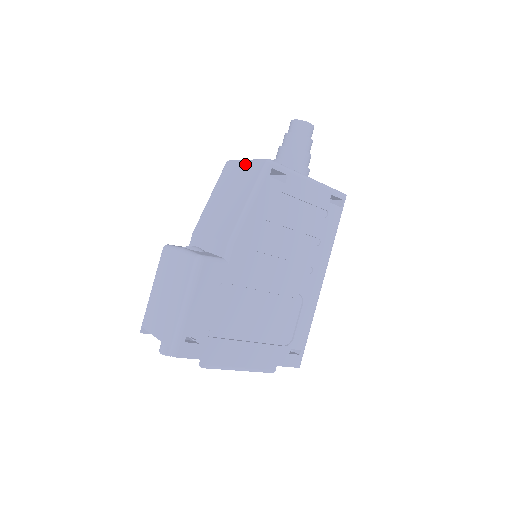
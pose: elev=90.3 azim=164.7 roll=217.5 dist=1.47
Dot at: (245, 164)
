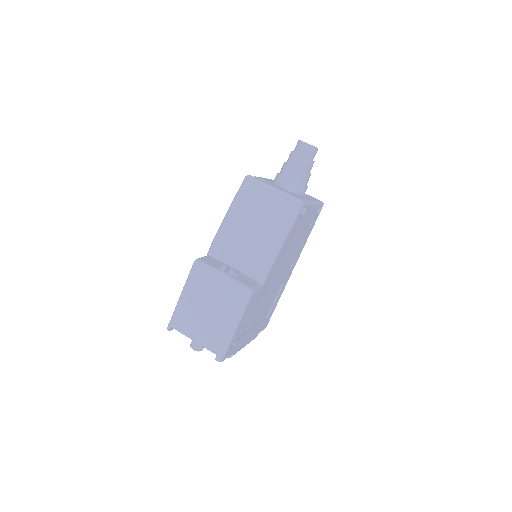
Dot at: (274, 193)
